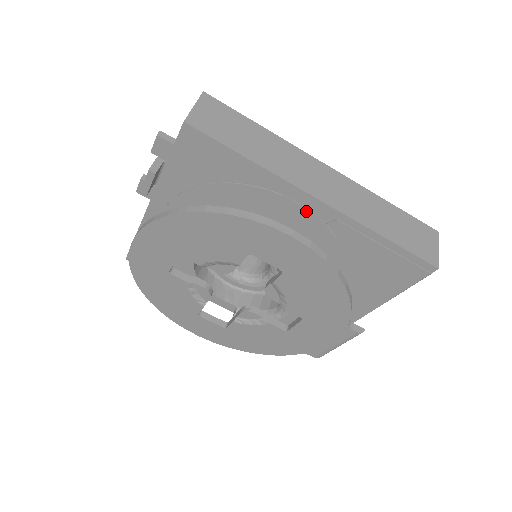
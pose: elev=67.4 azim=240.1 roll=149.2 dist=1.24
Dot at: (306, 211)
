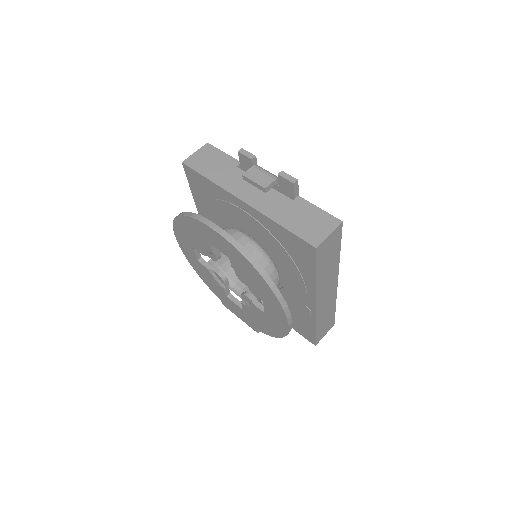
Dot at: (305, 298)
